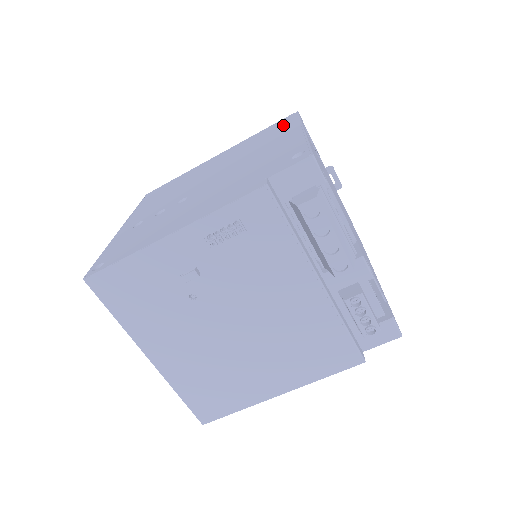
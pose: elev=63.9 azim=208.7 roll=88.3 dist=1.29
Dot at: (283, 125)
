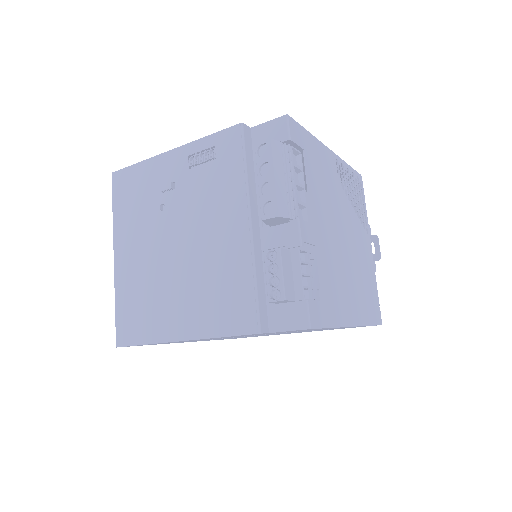
Dot at: occluded
